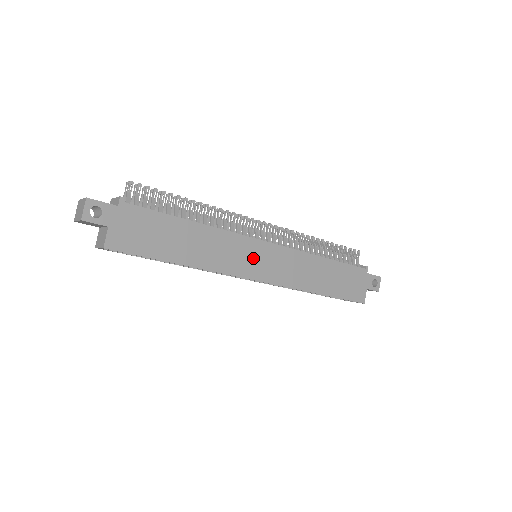
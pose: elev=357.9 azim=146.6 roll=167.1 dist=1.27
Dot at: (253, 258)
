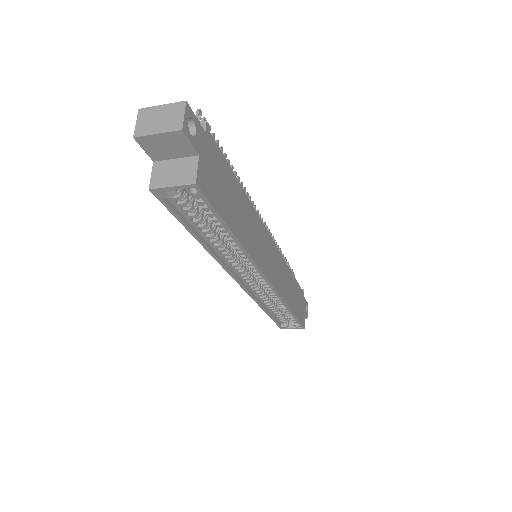
Dot at: (267, 254)
